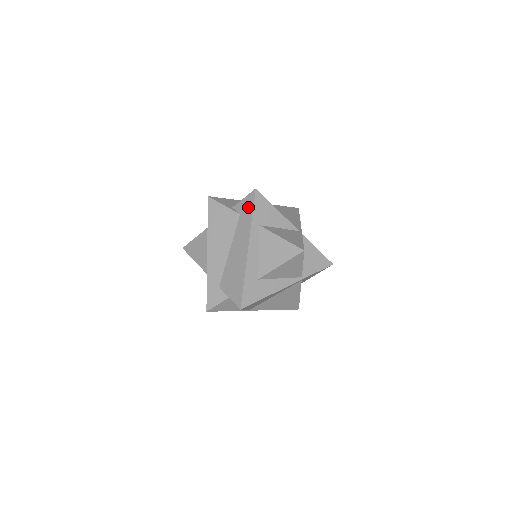
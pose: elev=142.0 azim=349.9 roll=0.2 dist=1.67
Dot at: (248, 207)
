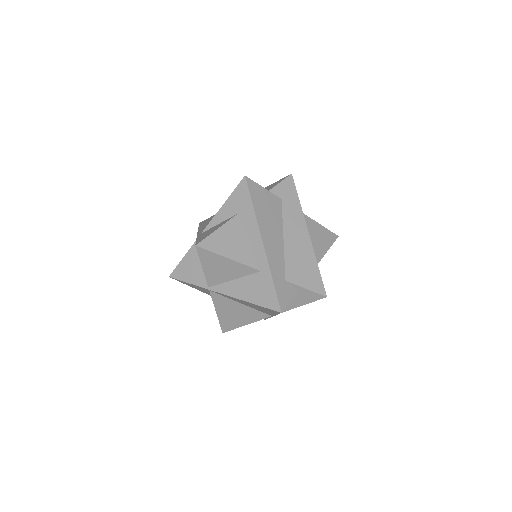
Dot at: (290, 191)
